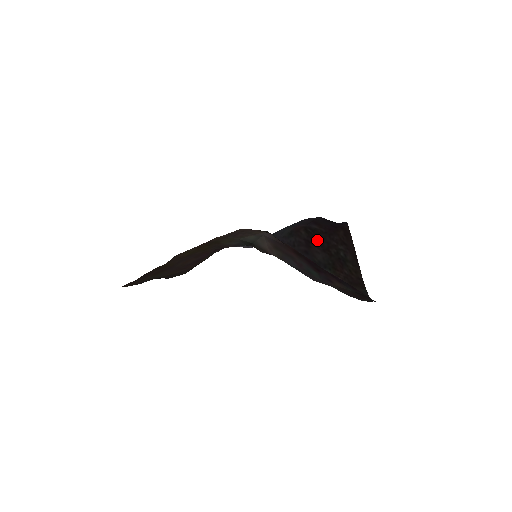
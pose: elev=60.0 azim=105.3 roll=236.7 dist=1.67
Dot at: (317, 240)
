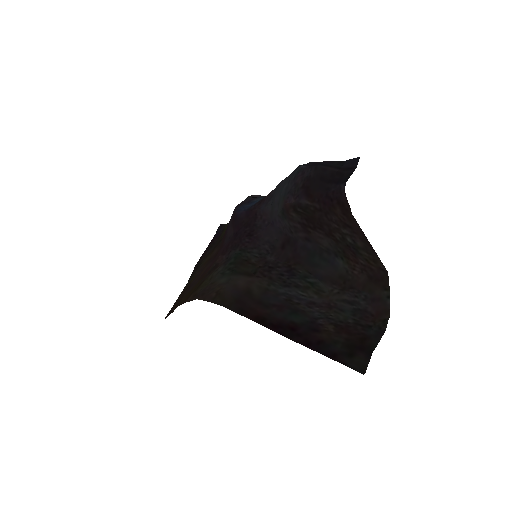
Dot at: (314, 222)
